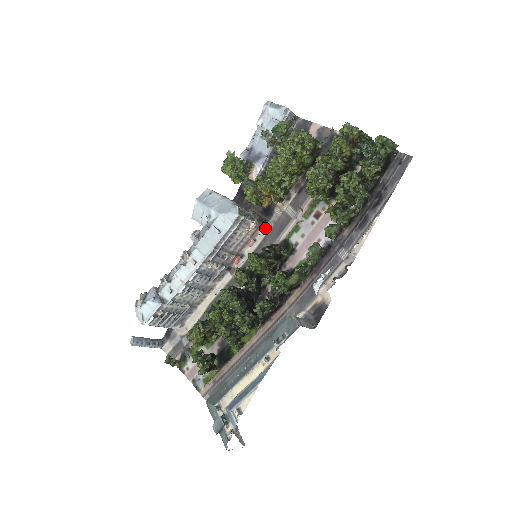
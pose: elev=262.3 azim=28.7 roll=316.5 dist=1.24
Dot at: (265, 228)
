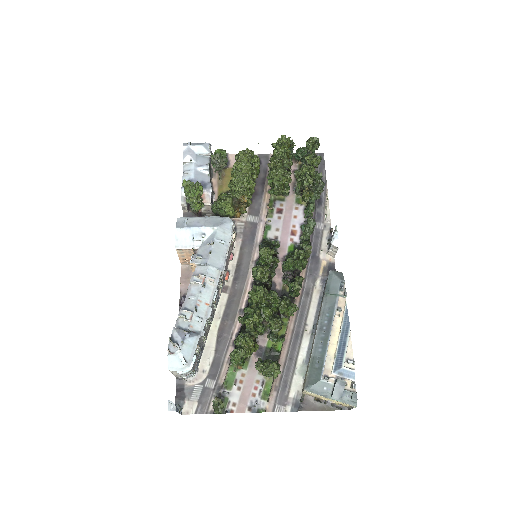
Dot at: (236, 240)
